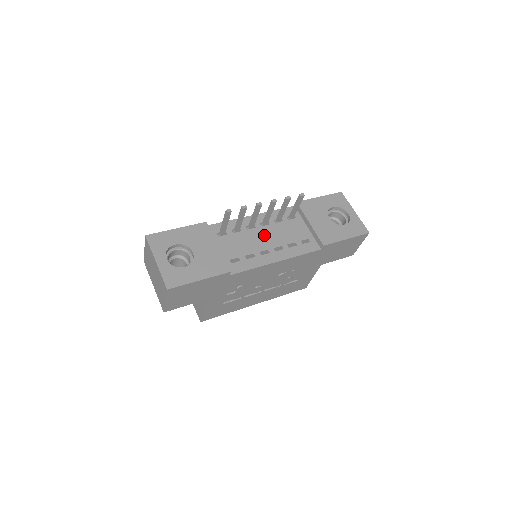
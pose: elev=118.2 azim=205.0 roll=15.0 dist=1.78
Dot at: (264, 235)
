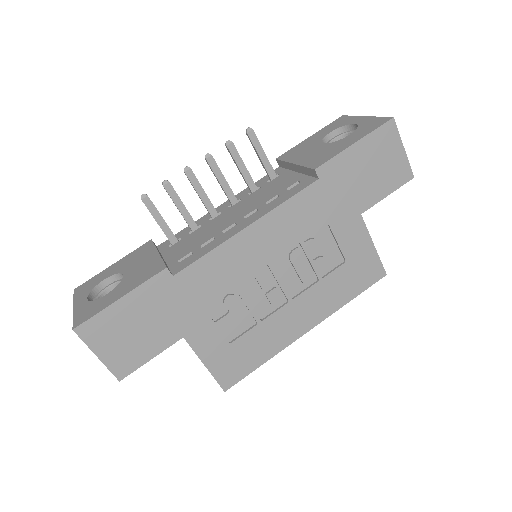
Dot at: (232, 213)
